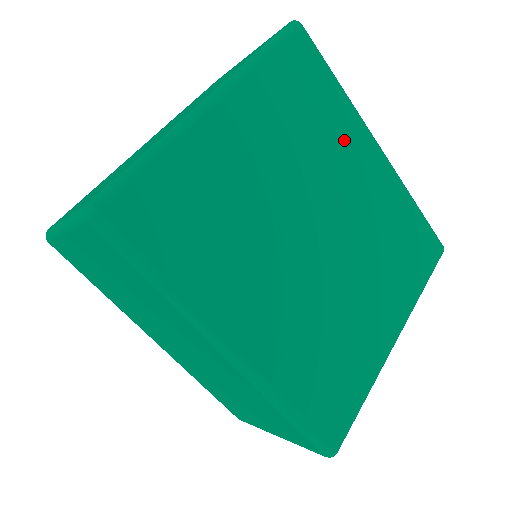
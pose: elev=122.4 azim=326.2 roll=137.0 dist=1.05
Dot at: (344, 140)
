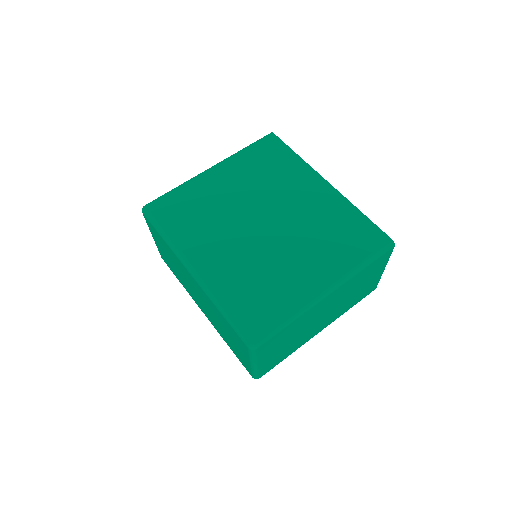
Dot at: (295, 179)
